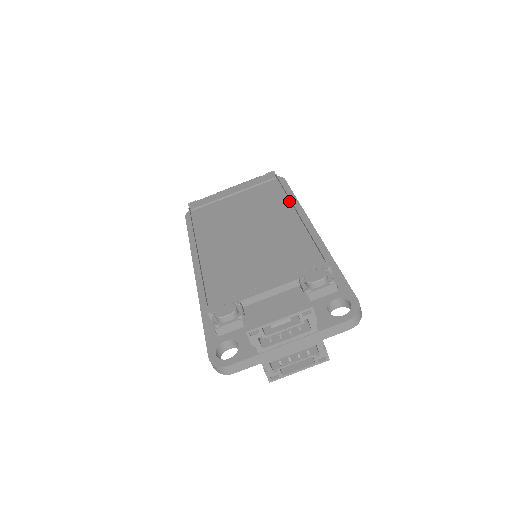
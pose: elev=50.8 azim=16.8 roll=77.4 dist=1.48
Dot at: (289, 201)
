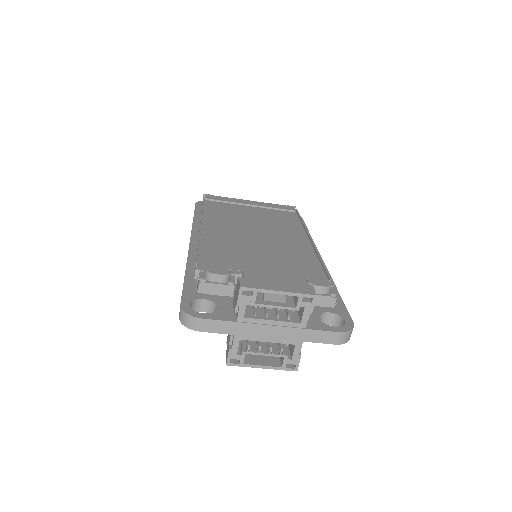
Dot at: (304, 230)
